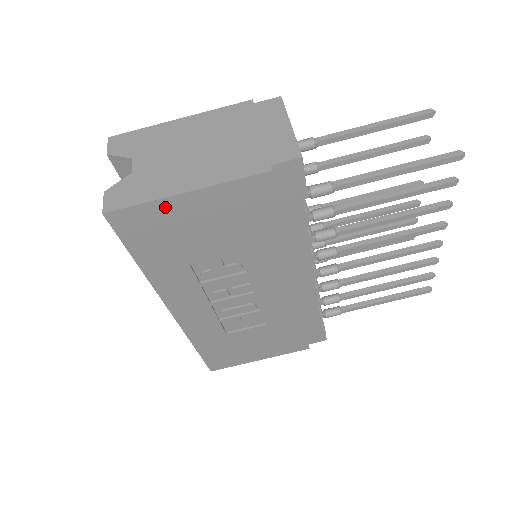
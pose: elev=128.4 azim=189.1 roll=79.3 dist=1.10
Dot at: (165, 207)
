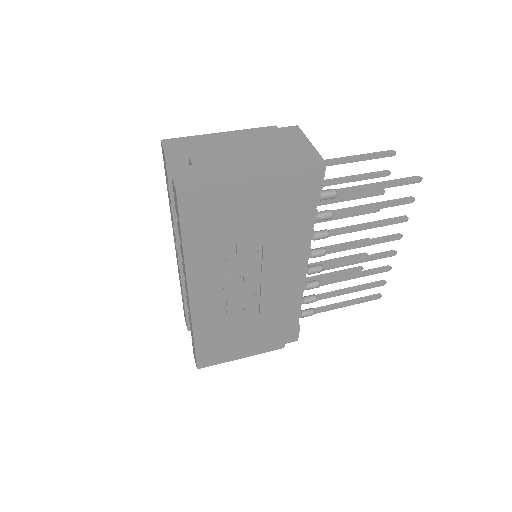
Dot at: (224, 190)
